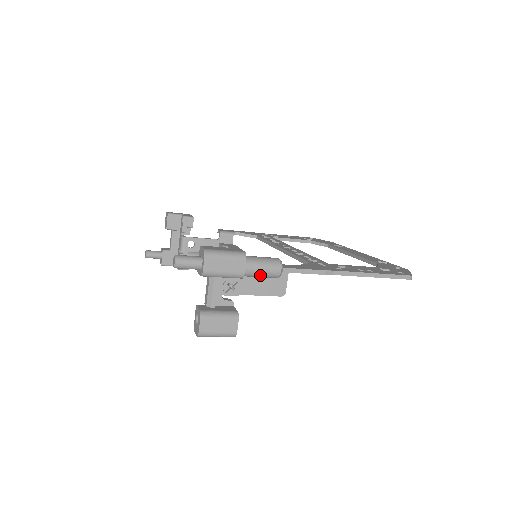
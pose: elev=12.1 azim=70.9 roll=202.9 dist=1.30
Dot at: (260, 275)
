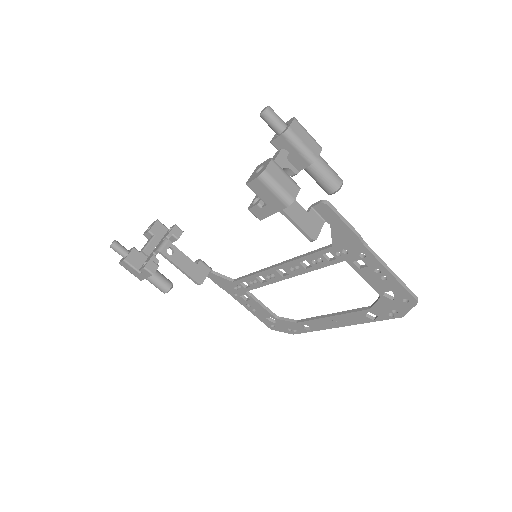
Dot at: (325, 174)
